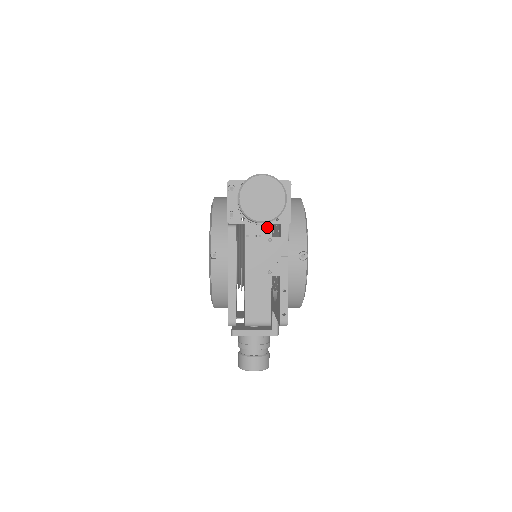
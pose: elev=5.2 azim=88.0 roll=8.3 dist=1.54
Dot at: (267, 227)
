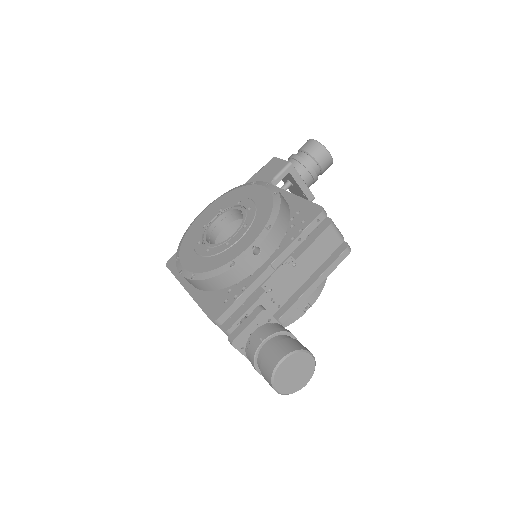
Dot at: occluded
